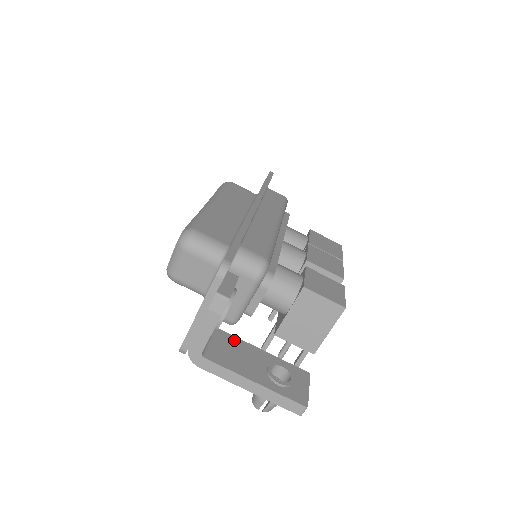
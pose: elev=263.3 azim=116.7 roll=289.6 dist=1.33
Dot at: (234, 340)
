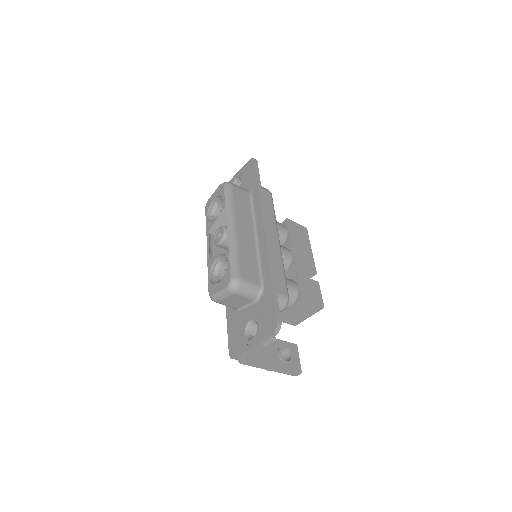
Dot at: occluded
